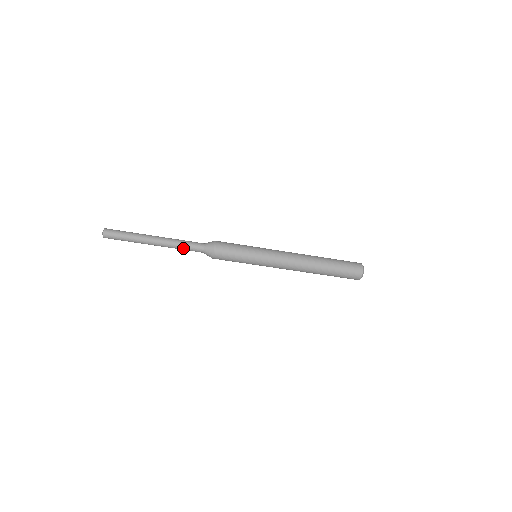
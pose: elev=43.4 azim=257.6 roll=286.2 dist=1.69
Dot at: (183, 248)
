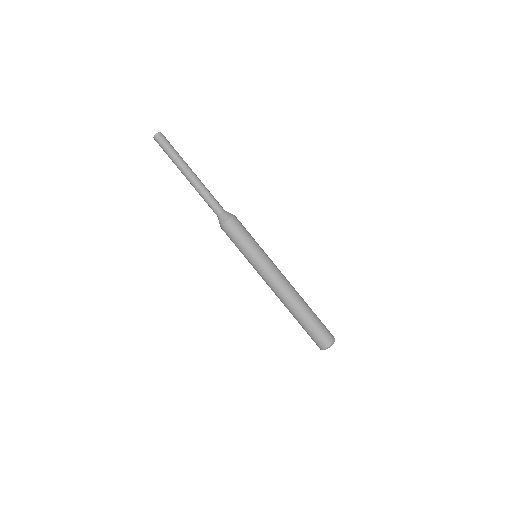
Dot at: (206, 198)
